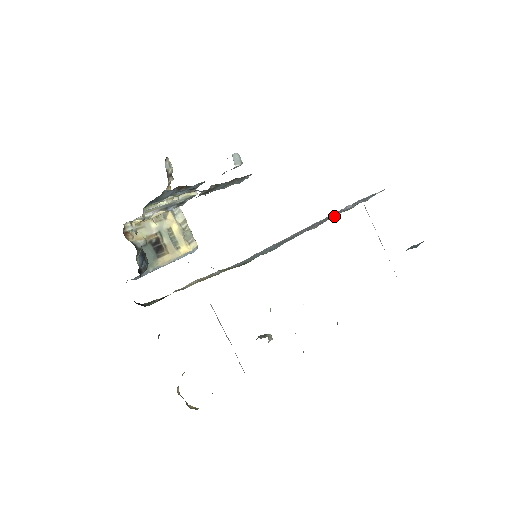
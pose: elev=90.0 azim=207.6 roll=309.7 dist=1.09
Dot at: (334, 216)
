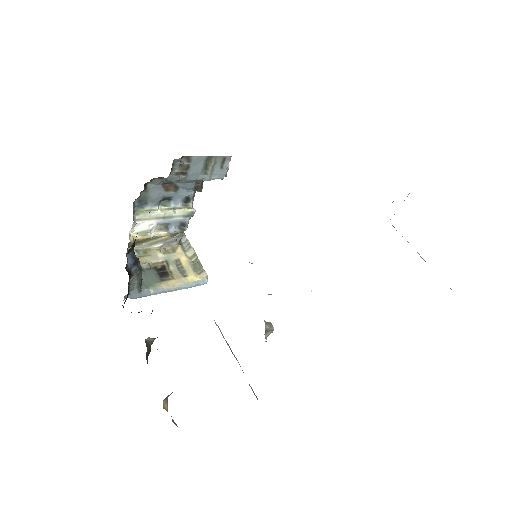
Dot at: occluded
